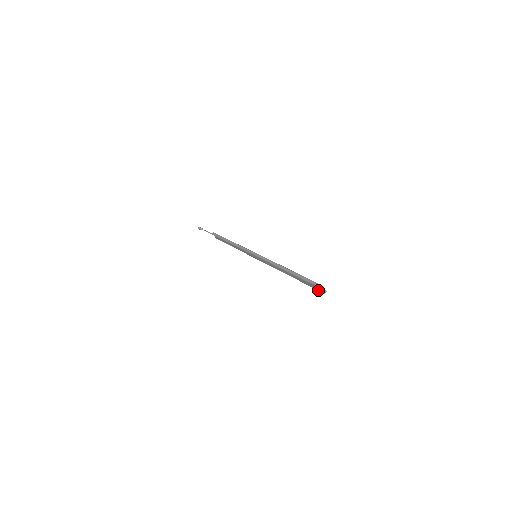
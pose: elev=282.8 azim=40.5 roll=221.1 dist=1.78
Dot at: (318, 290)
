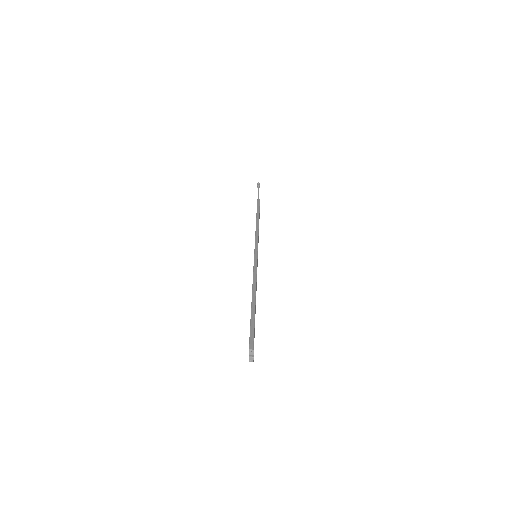
Dot at: occluded
